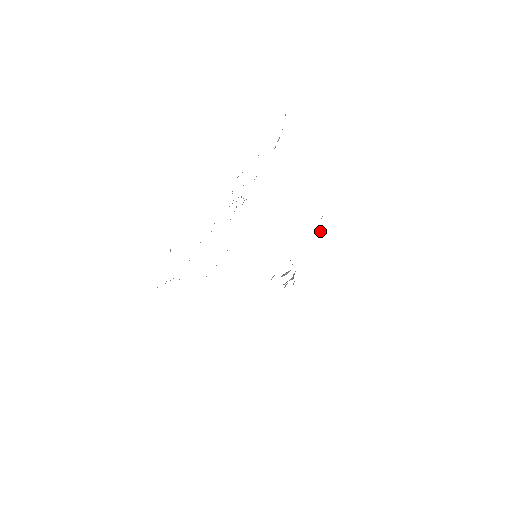
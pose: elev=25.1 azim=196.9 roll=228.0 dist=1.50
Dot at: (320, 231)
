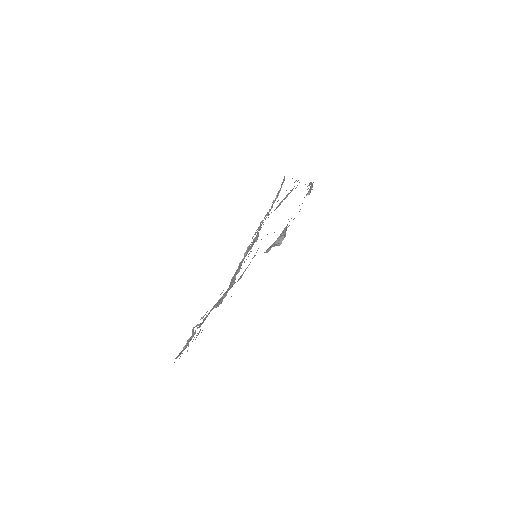
Dot at: (309, 193)
